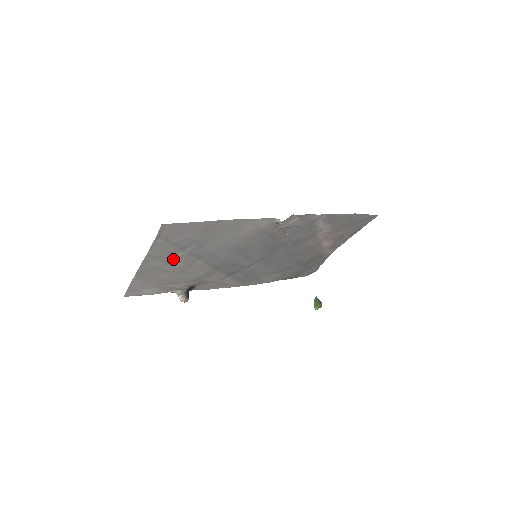
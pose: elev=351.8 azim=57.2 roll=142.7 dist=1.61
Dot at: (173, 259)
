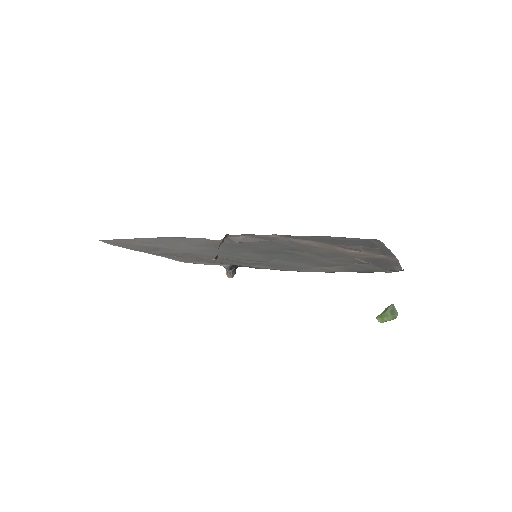
Dot at: (164, 253)
